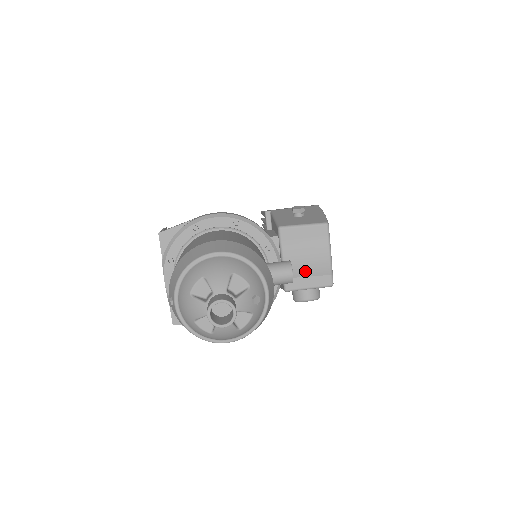
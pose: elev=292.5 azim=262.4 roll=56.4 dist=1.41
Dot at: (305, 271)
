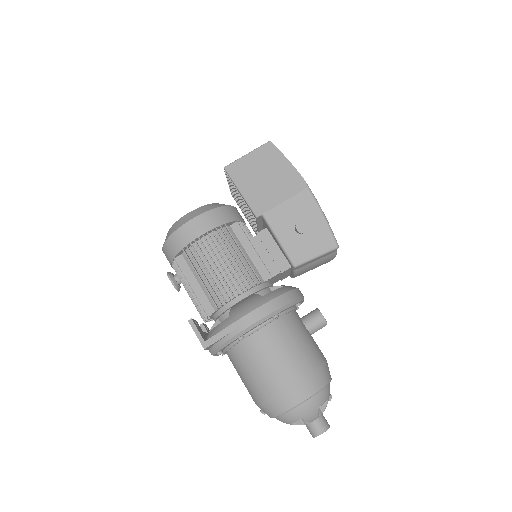
Dot at: occluded
